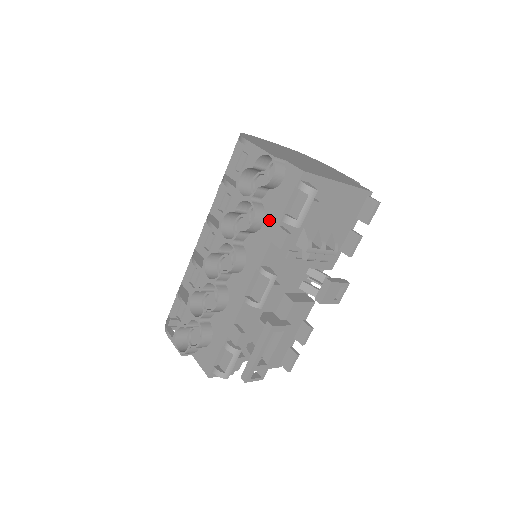
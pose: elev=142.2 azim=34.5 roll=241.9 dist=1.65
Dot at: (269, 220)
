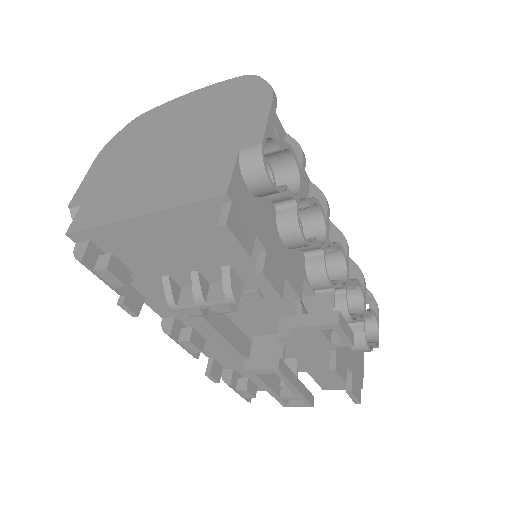
Dot at: occluded
